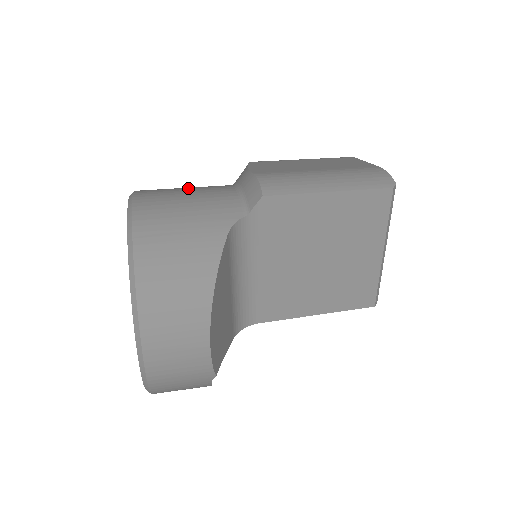
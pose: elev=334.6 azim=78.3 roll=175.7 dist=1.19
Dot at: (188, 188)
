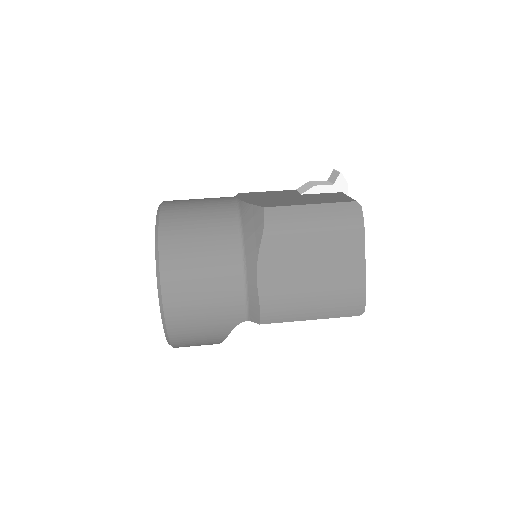
Dot at: (204, 277)
